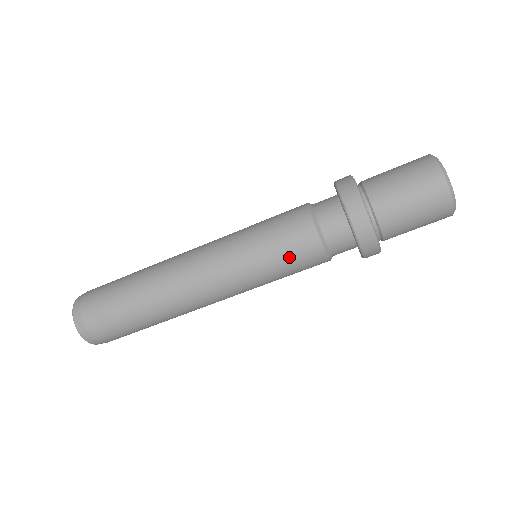
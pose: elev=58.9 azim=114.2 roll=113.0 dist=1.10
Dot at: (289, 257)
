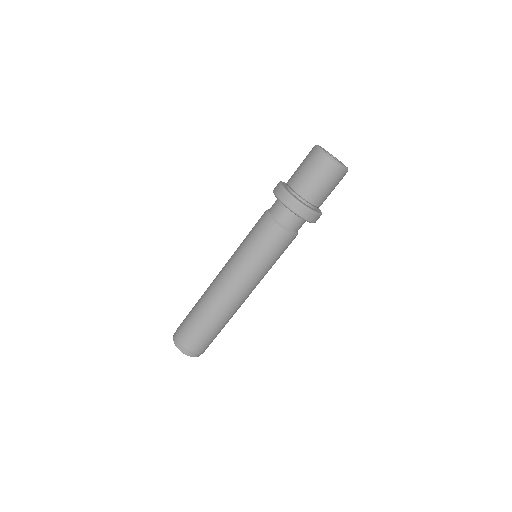
Dot at: (265, 243)
